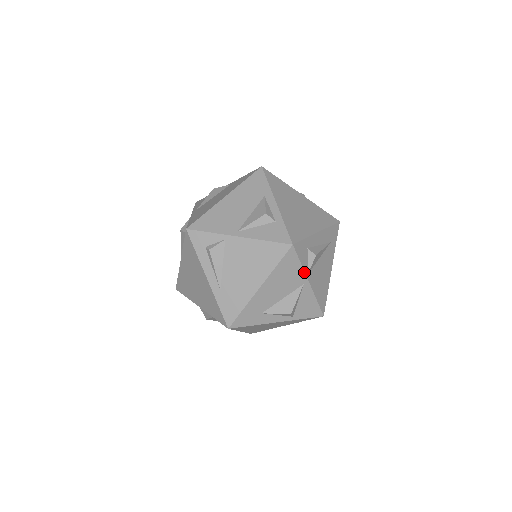
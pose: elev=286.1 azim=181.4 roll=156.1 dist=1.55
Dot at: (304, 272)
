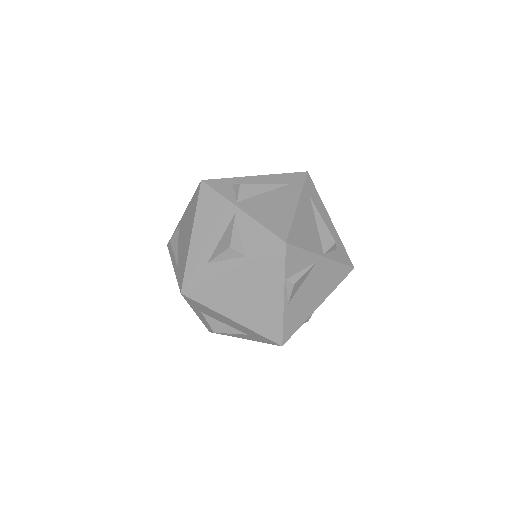
Dot at: (228, 201)
